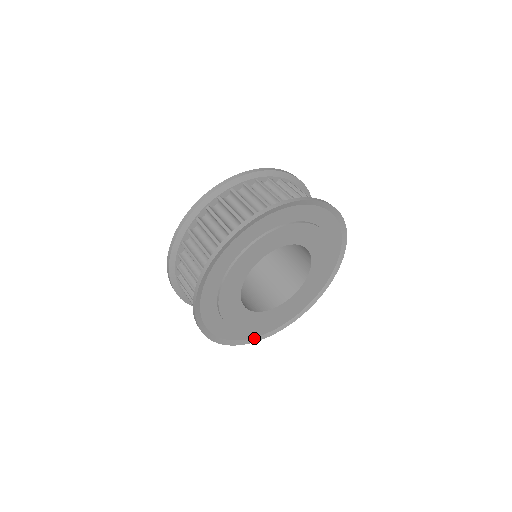
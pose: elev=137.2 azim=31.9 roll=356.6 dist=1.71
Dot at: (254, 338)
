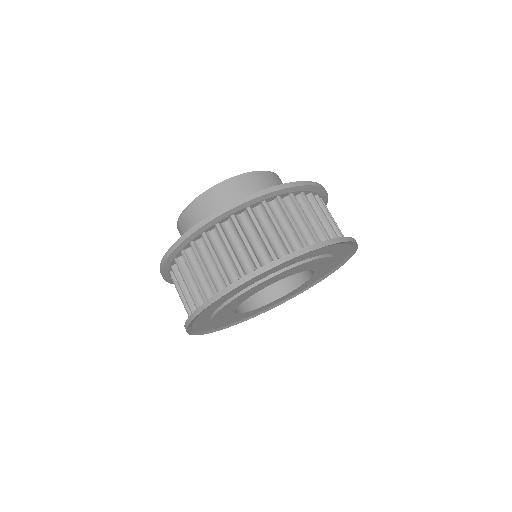
Dot at: (236, 322)
